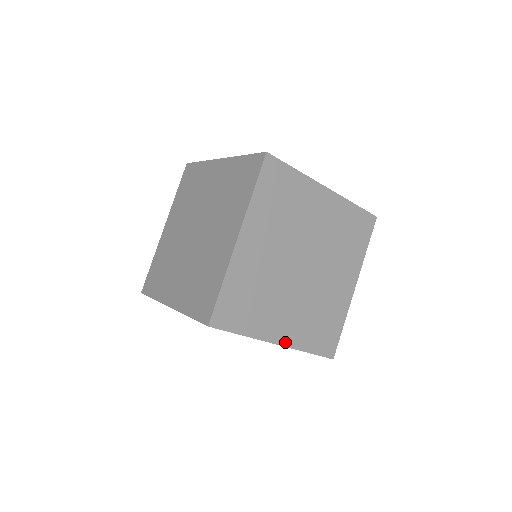
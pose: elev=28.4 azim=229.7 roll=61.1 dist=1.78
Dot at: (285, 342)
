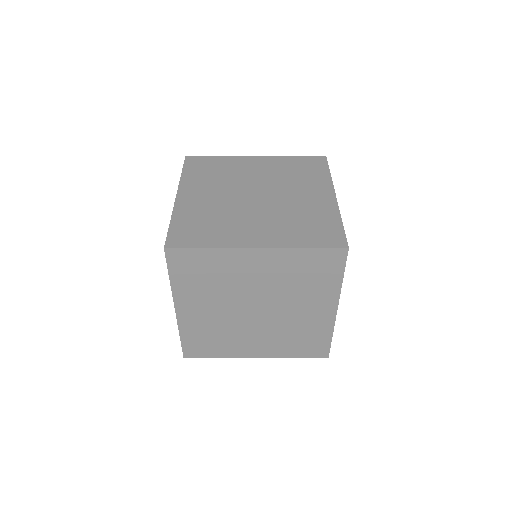
Dot at: (264, 356)
